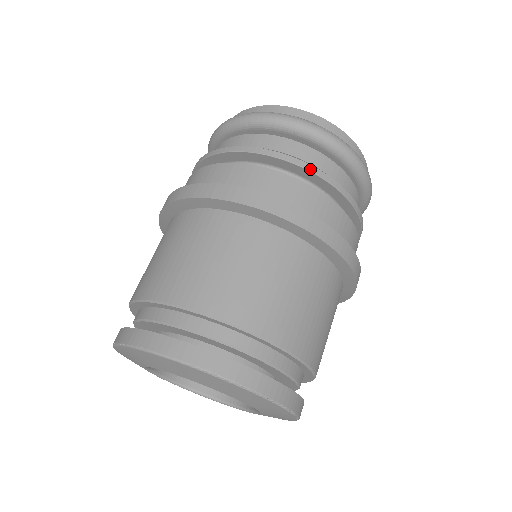
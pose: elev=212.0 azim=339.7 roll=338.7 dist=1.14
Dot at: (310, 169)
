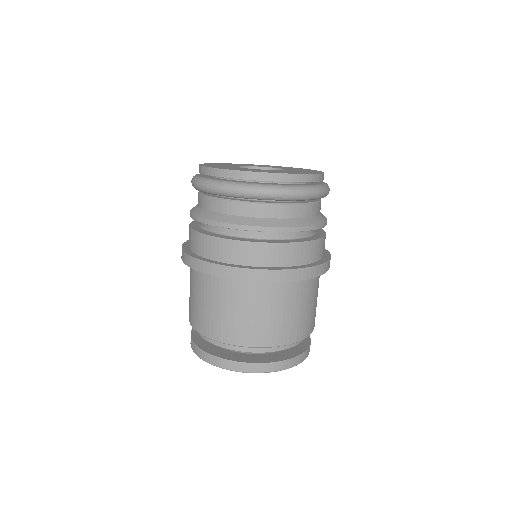
Dot at: (236, 228)
